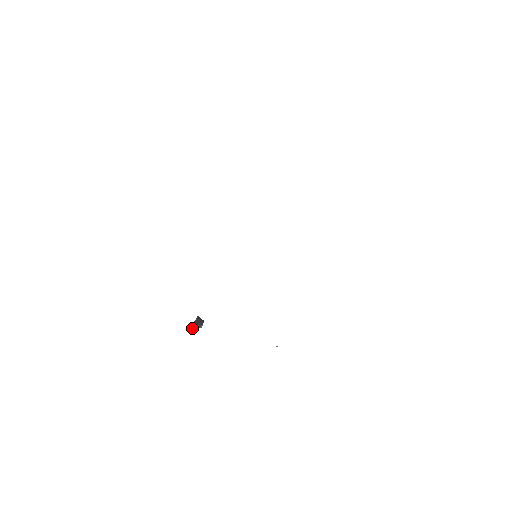
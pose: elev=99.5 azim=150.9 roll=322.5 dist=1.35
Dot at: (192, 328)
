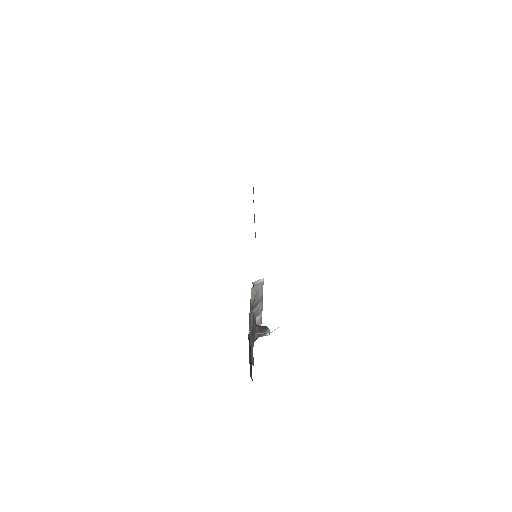
Dot at: (257, 336)
